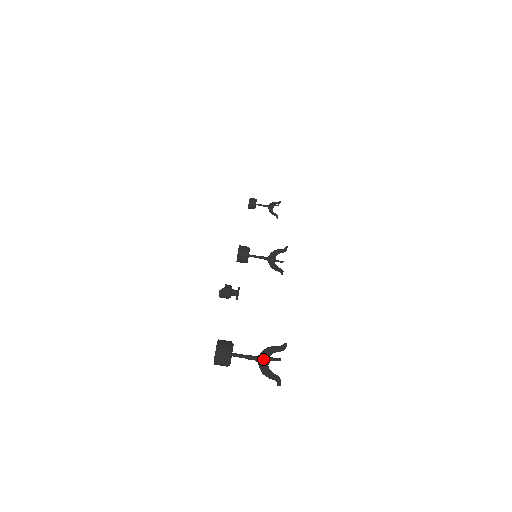
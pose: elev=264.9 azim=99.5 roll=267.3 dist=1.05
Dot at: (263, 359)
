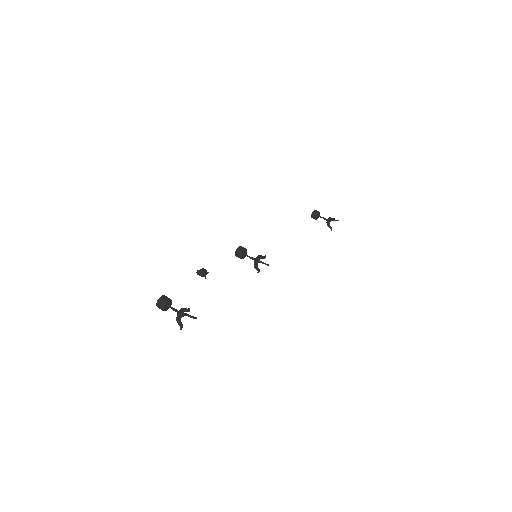
Dot at: (180, 313)
